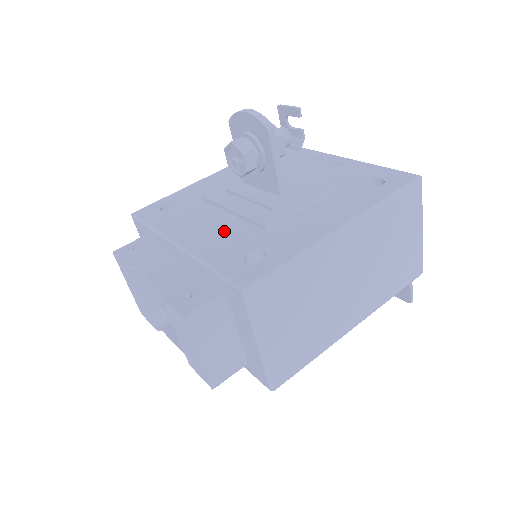
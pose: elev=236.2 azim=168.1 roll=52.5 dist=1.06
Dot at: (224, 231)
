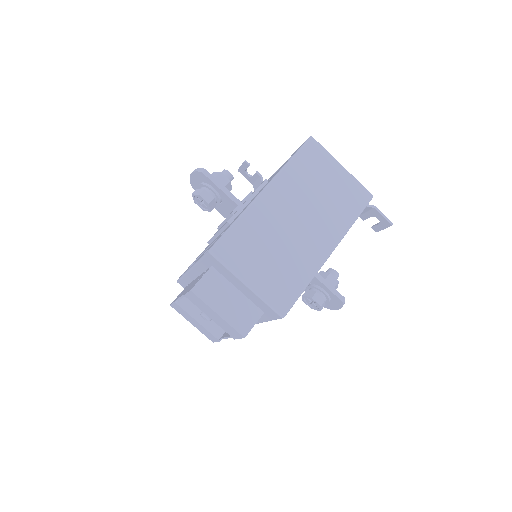
Dot at: occluded
